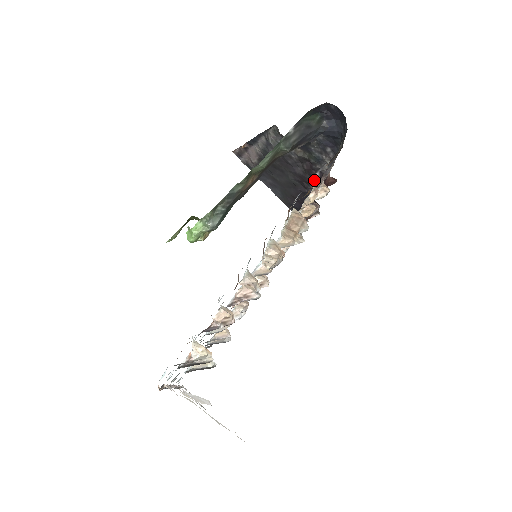
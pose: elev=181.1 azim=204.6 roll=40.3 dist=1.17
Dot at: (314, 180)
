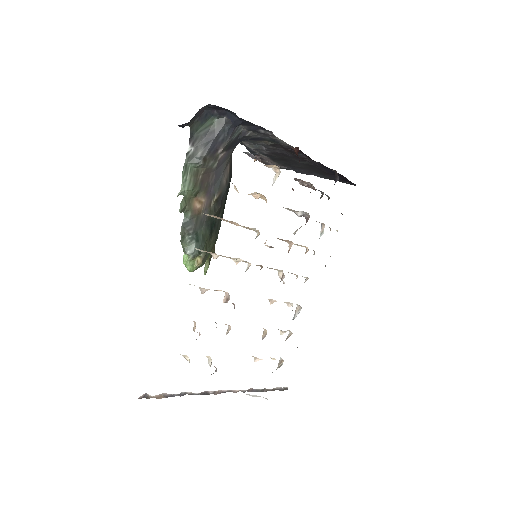
Dot at: occluded
